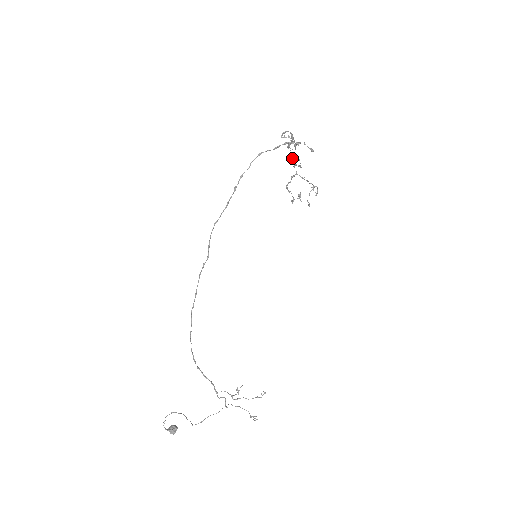
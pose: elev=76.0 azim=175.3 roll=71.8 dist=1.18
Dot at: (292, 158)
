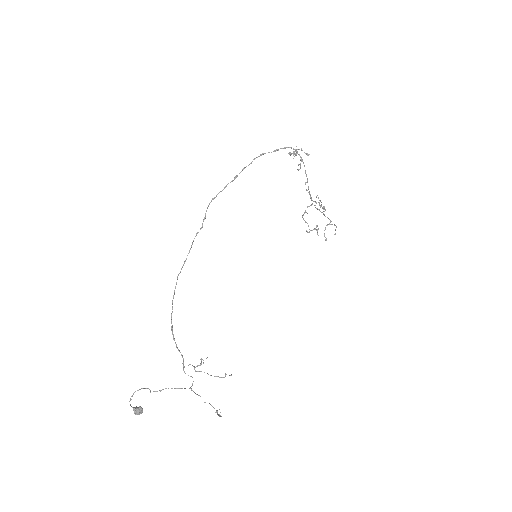
Dot at: (316, 202)
